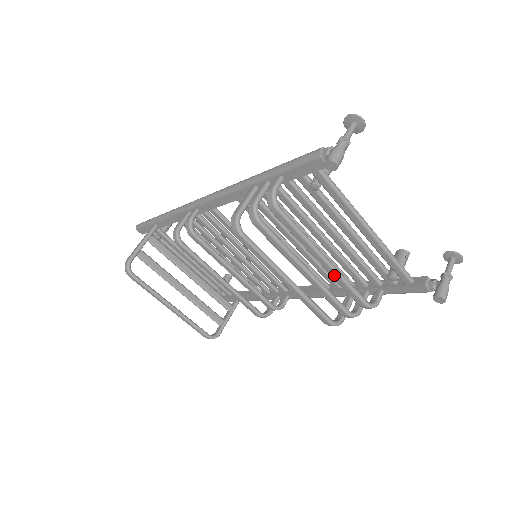
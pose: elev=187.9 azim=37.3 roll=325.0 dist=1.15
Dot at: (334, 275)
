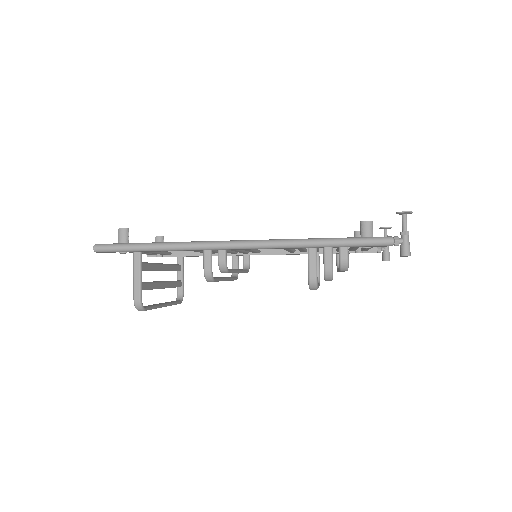
Dot at: occluded
